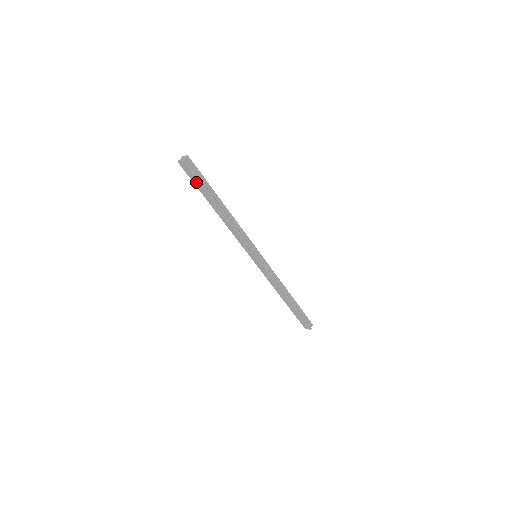
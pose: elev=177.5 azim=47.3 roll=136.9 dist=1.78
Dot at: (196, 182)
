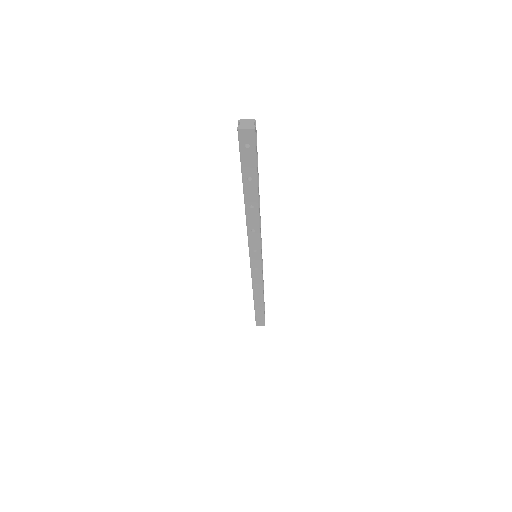
Dot at: (248, 162)
